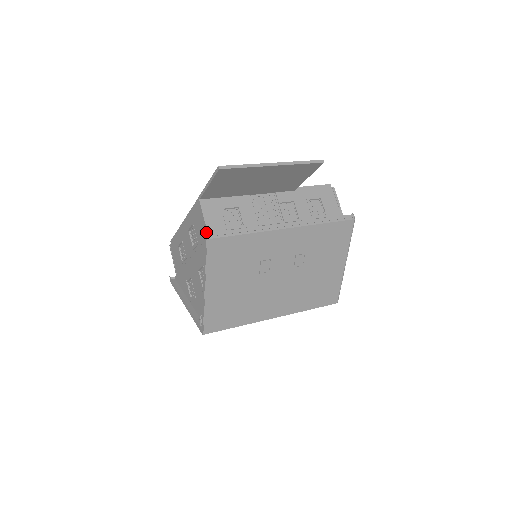
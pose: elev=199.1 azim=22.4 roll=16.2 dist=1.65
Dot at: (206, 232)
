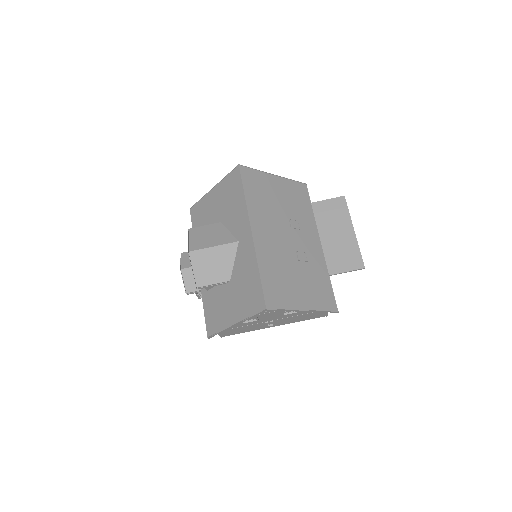
Dot at: occluded
